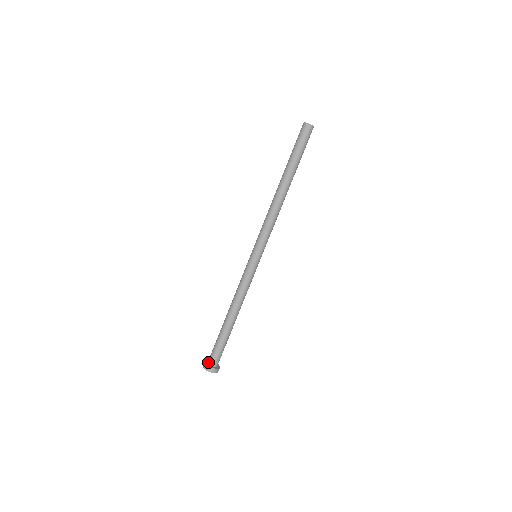
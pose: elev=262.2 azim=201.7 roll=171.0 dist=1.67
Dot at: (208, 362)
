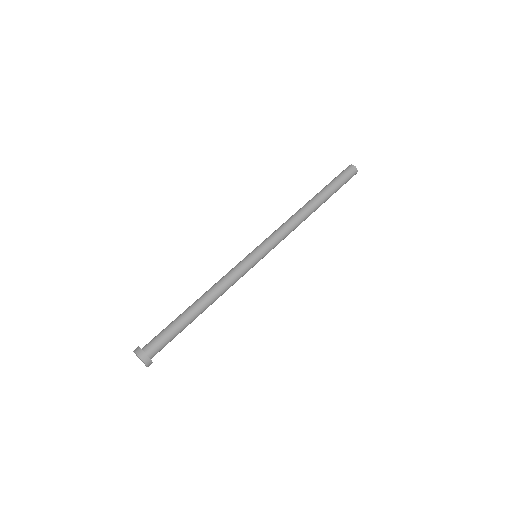
Dot at: (146, 350)
